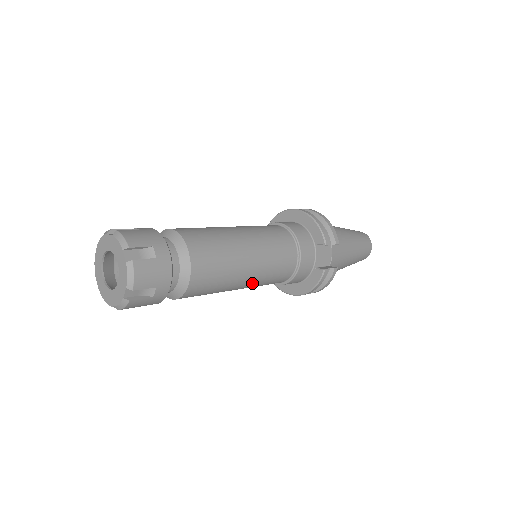
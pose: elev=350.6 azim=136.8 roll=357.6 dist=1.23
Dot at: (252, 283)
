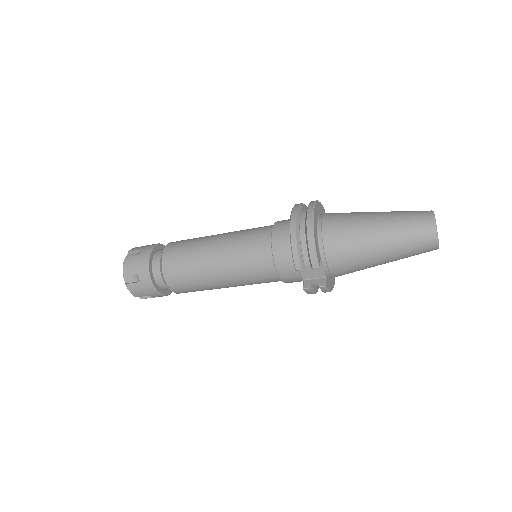
Dot at: occluded
